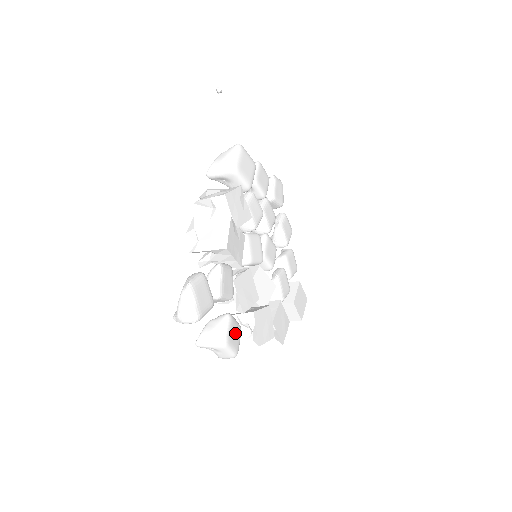
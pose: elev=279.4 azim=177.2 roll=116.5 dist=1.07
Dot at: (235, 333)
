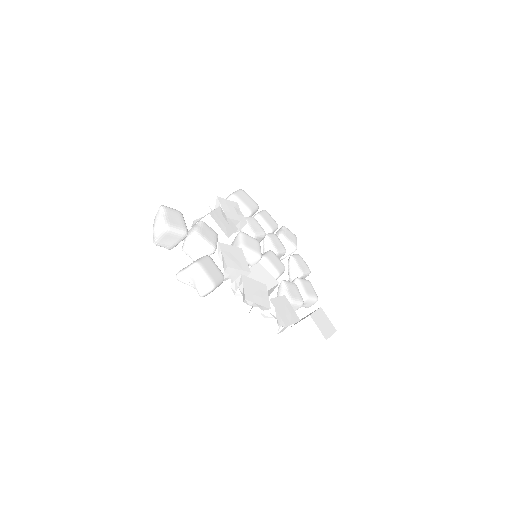
Dot at: (213, 269)
